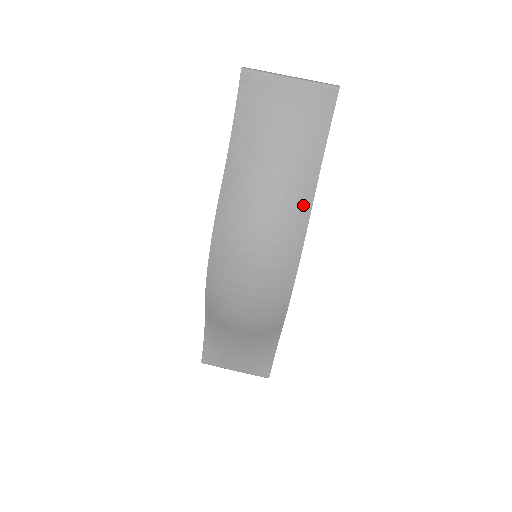
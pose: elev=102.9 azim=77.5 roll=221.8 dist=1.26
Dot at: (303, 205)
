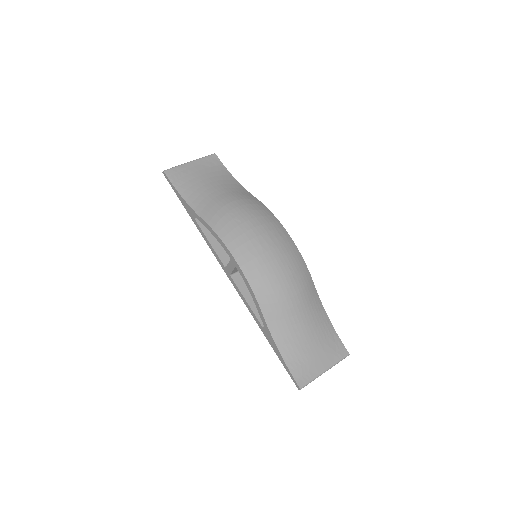
Dot at: (252, 198)
